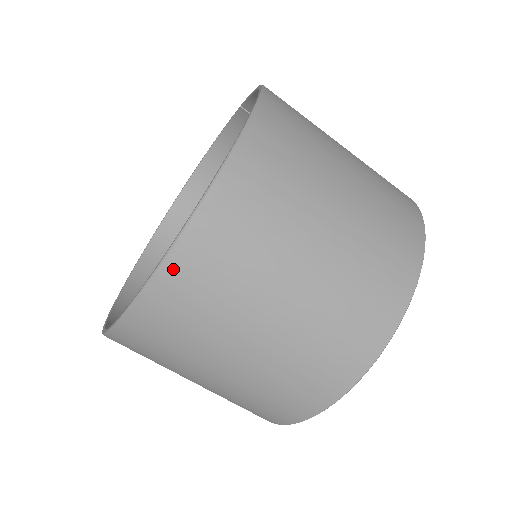
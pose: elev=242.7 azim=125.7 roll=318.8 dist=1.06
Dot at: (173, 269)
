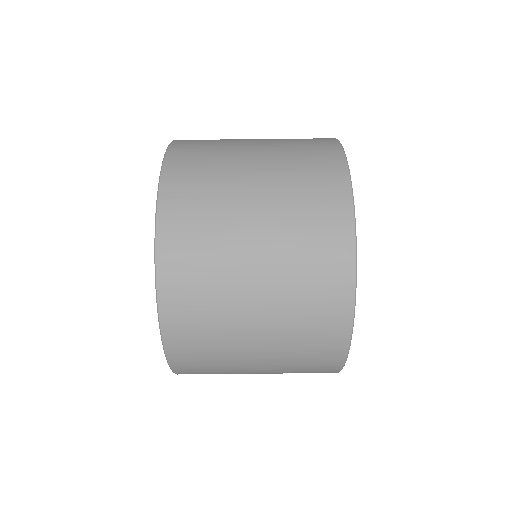
Dot at: (176, 359)
